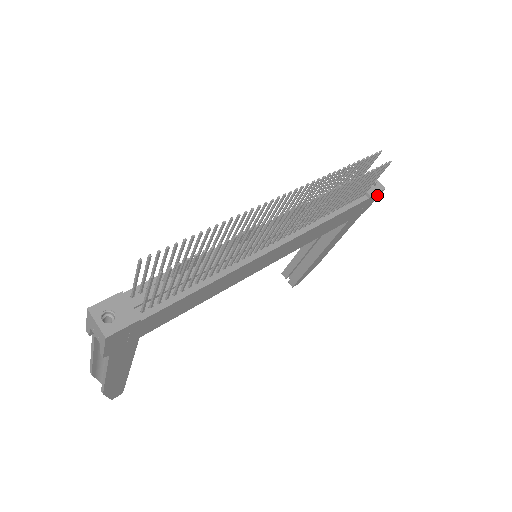
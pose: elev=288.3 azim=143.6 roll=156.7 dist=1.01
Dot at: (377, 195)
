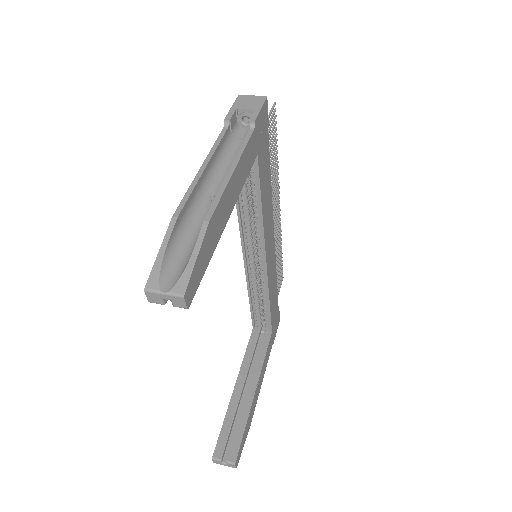
Dot at: (278, 322)
